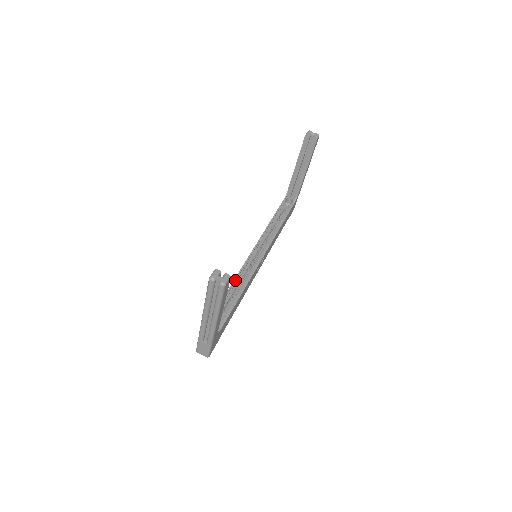
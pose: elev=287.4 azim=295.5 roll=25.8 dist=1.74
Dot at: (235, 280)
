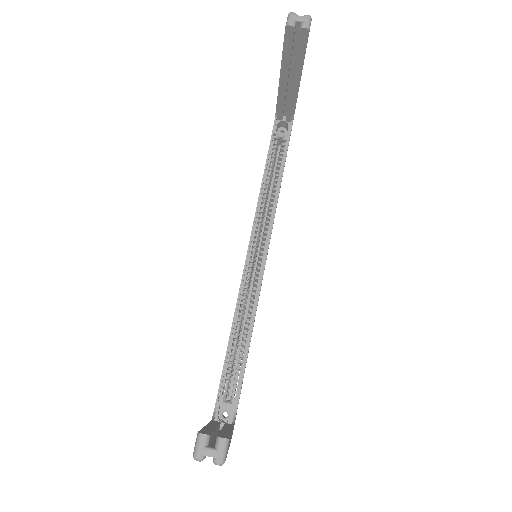
Dot at: (236, 313)
